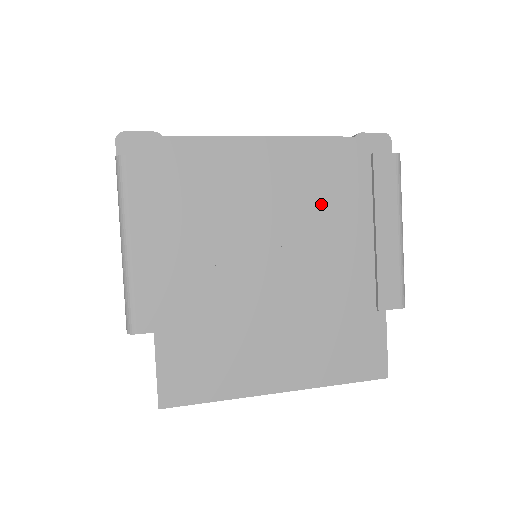
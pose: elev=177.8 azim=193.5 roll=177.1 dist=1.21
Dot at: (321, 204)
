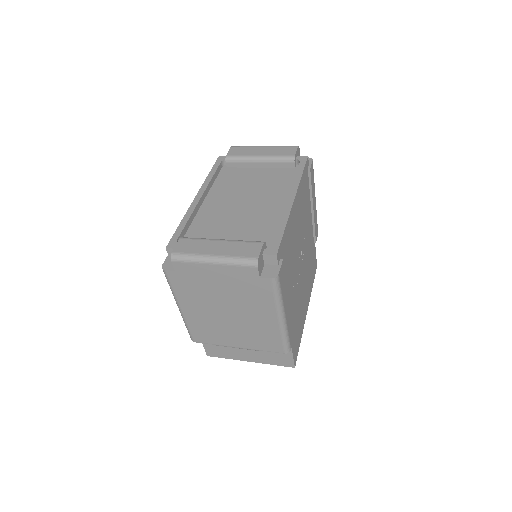
Dot at: (304, 214)
